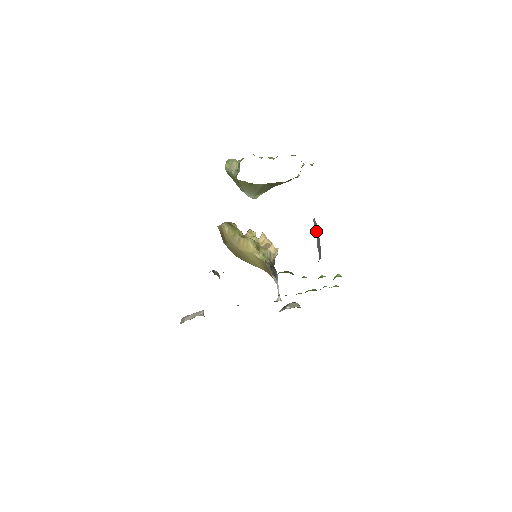
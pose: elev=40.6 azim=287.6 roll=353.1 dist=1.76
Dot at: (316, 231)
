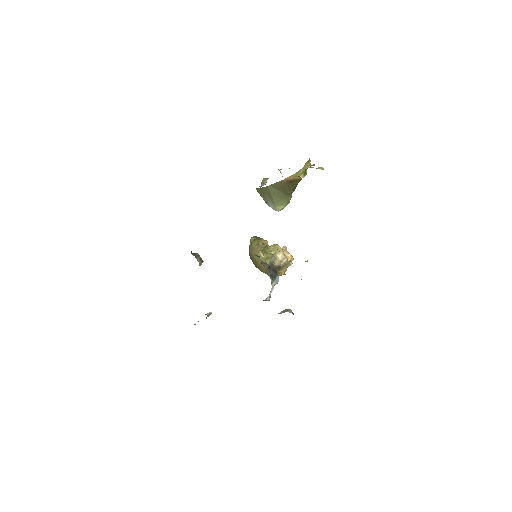
Dot at: occluded
